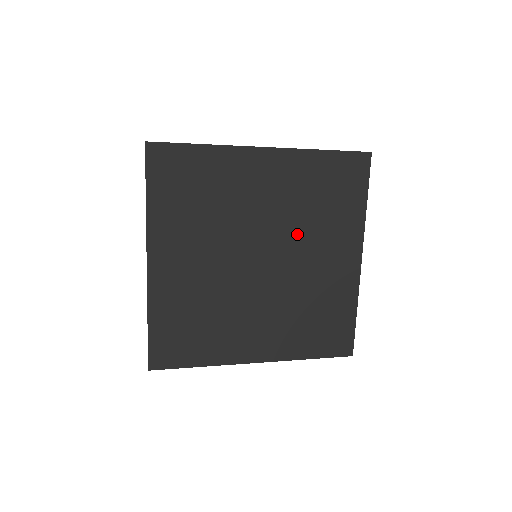
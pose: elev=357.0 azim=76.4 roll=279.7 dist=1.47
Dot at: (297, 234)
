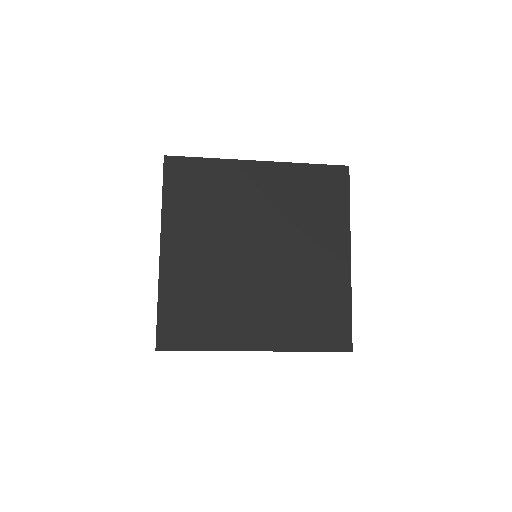
Dot at: (289, 231)
